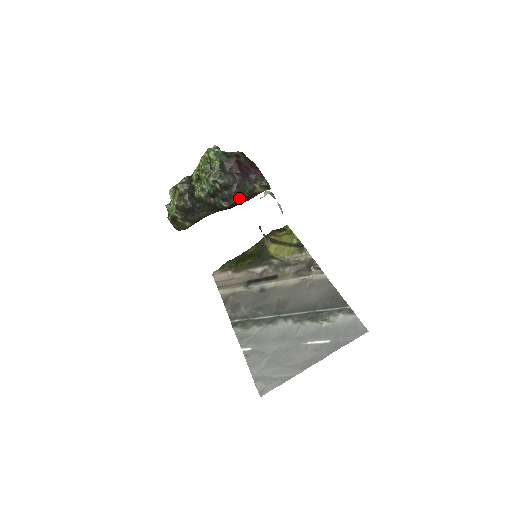
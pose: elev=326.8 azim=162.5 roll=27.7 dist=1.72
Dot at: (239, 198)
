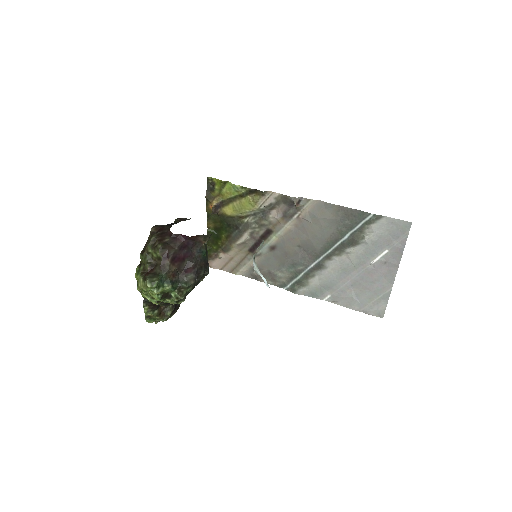
Dot at: (207, 266)
